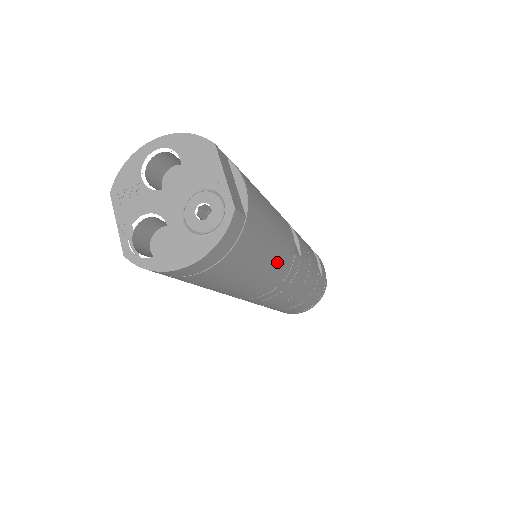
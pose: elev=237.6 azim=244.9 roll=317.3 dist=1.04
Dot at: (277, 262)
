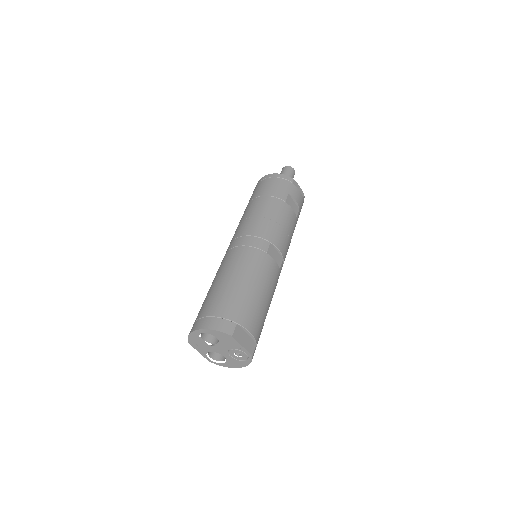
Dot at: (272, 297)
